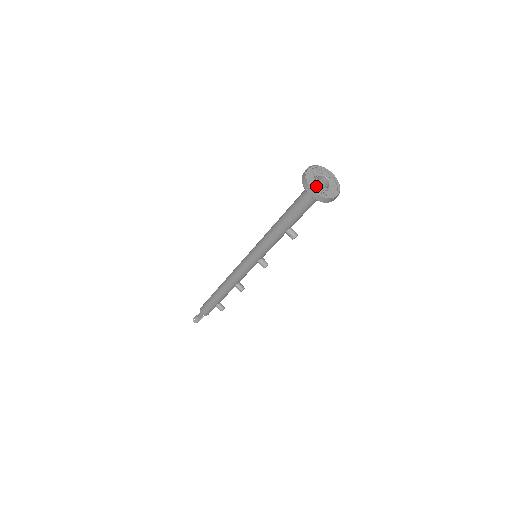
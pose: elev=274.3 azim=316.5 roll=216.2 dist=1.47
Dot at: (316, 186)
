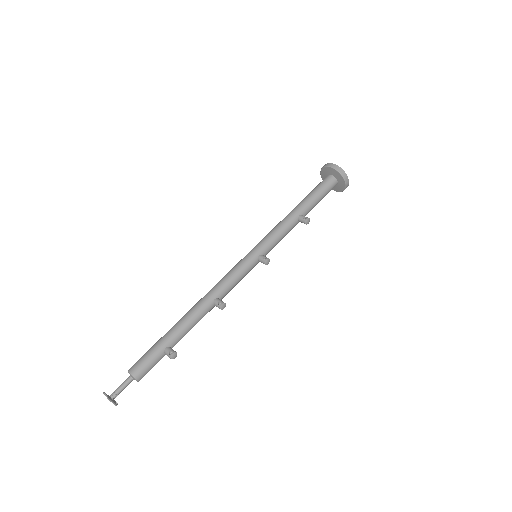
Dot at: occluded
